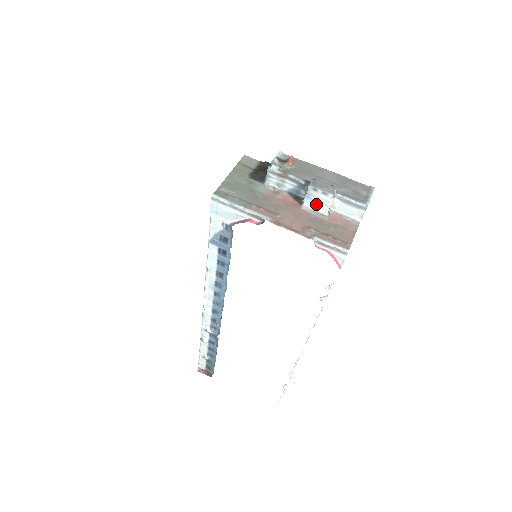
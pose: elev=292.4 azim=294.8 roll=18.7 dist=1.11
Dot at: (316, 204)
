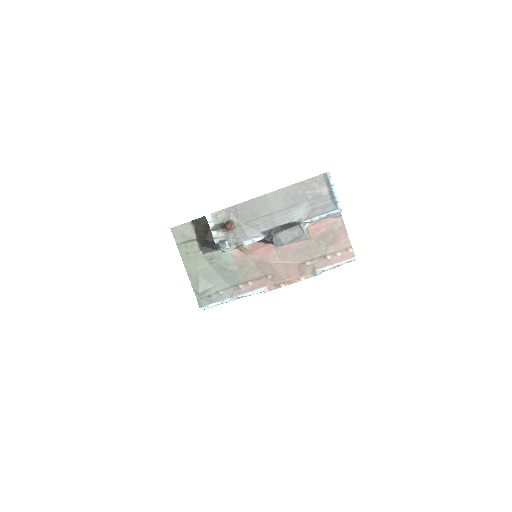
Dot at: occluded
